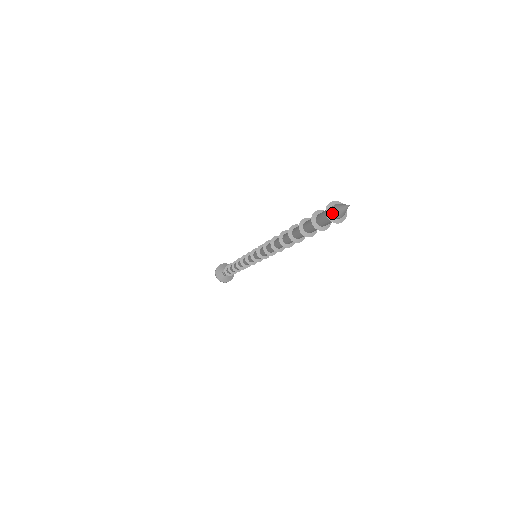
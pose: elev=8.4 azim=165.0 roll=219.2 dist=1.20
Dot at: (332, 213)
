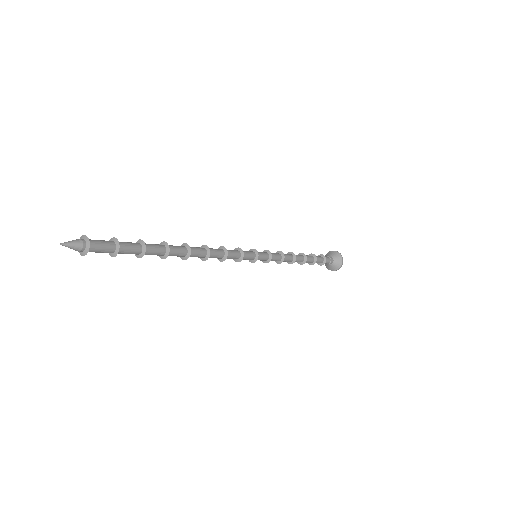
Dot at: (76, 247)
